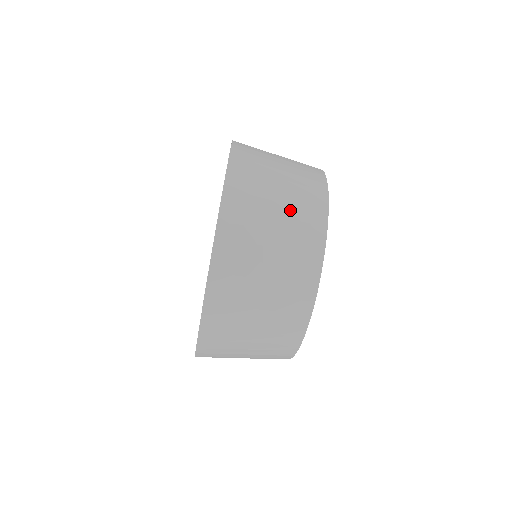
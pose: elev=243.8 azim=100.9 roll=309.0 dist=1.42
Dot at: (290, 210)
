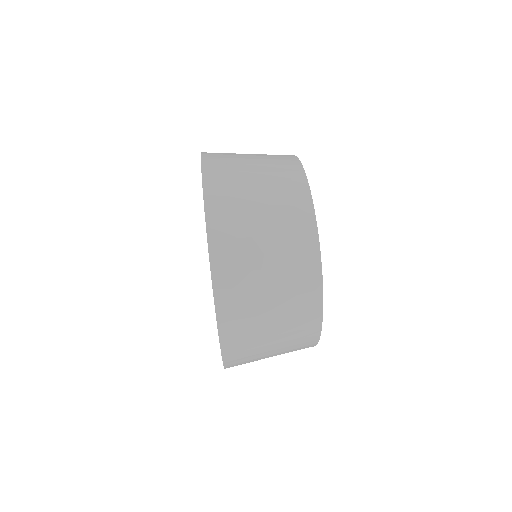
Dot at: (273, 197)
